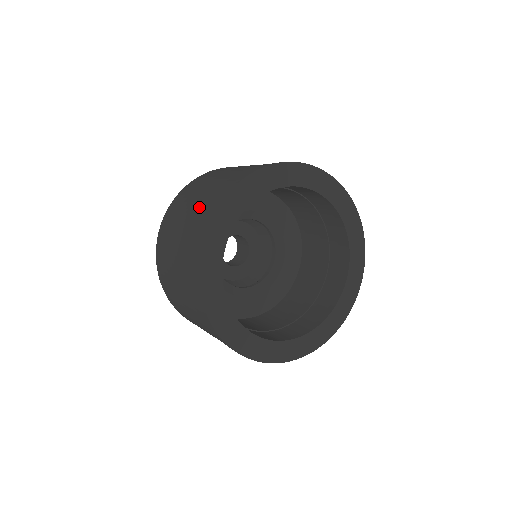
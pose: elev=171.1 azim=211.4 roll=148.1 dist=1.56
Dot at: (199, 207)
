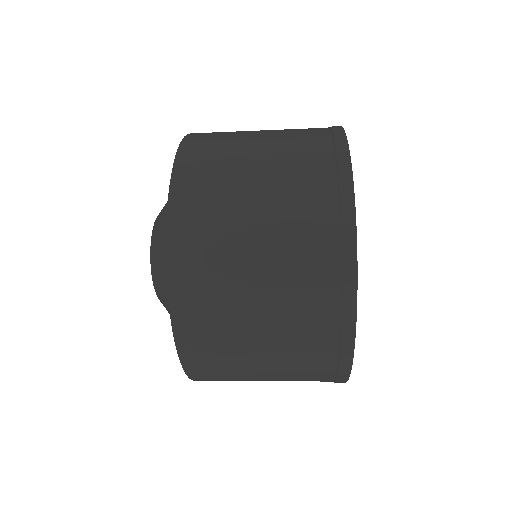
Dot at: (291, 136)
